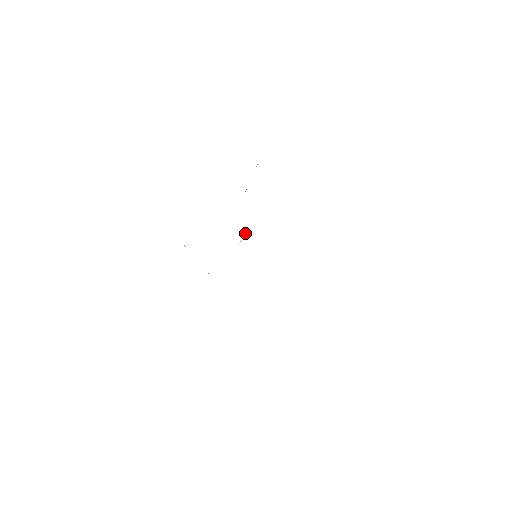
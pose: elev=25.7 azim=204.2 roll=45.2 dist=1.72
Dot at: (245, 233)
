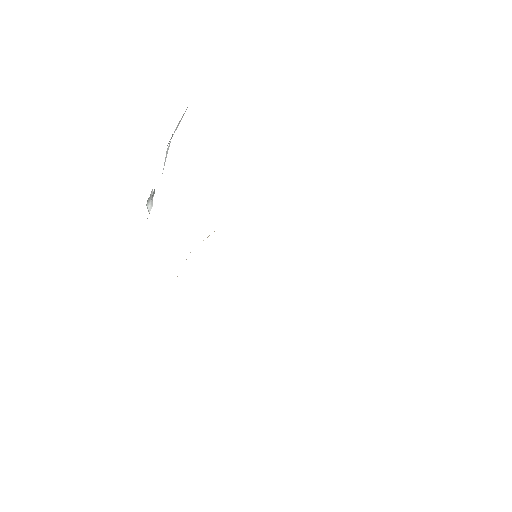
Dot at: occluded
